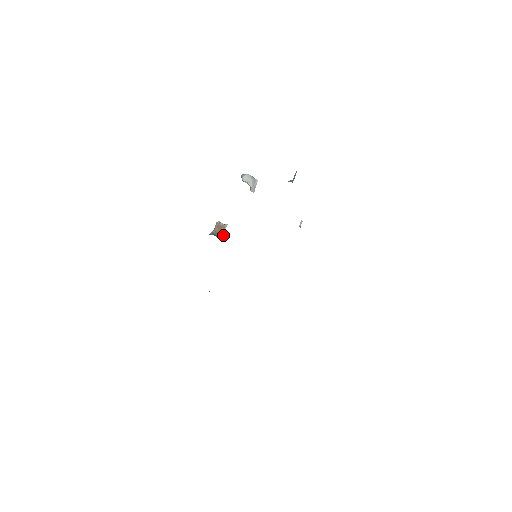
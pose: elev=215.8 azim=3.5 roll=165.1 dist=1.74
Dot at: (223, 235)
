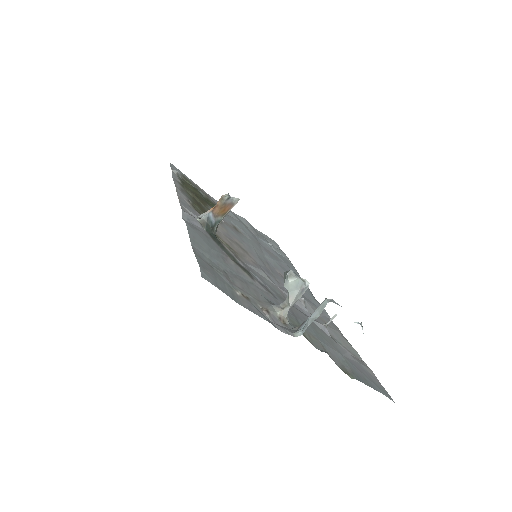
Dot at: (224, 217)
